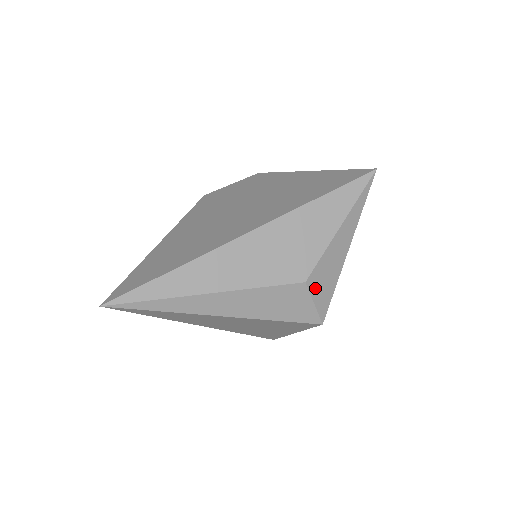
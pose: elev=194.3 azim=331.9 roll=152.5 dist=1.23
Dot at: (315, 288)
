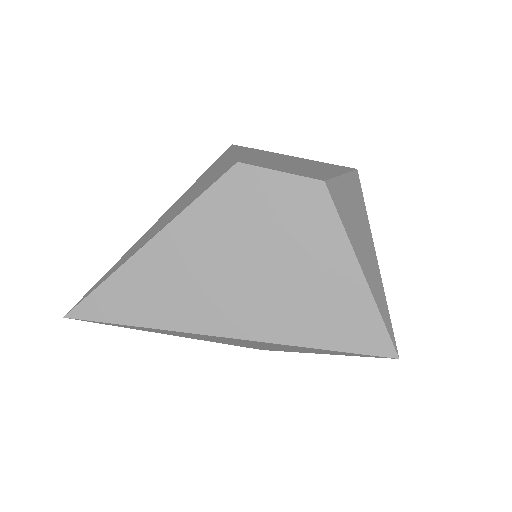
Dot at: occluded
